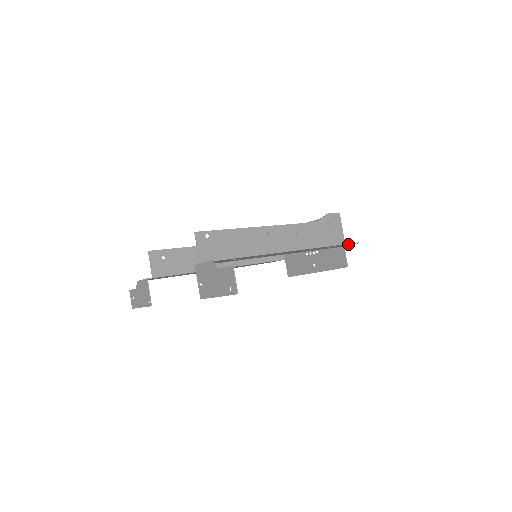
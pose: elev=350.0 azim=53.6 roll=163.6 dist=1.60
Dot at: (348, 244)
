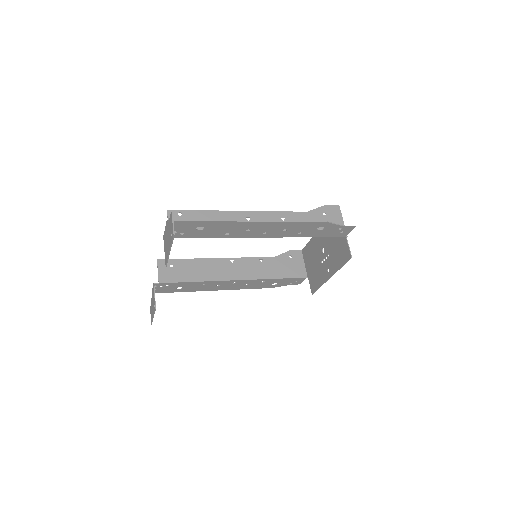
Dot at: (340, 226)
